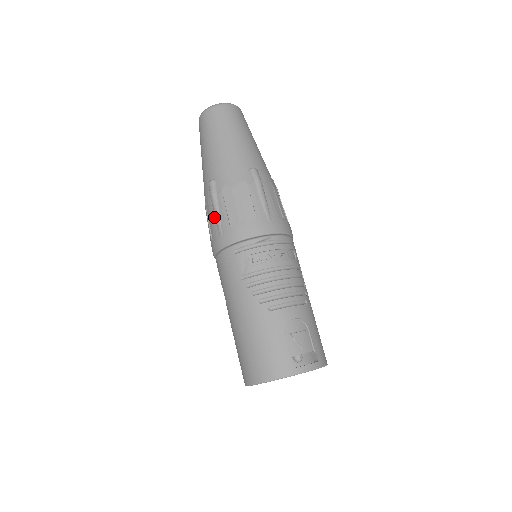
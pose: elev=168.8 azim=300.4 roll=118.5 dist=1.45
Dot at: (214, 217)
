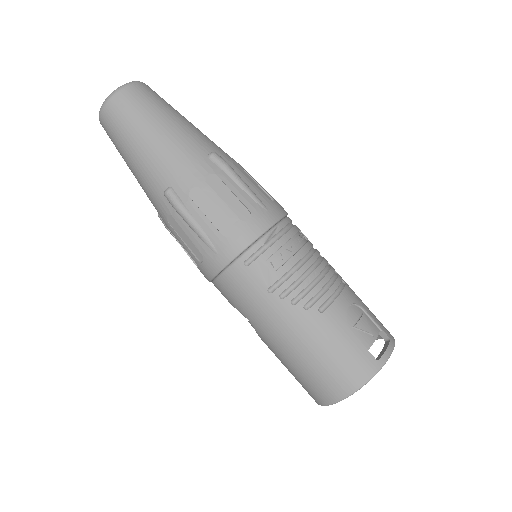
Dot at: (194, 234)
